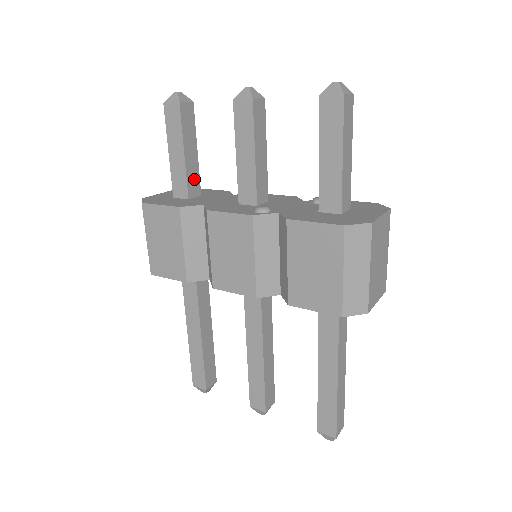
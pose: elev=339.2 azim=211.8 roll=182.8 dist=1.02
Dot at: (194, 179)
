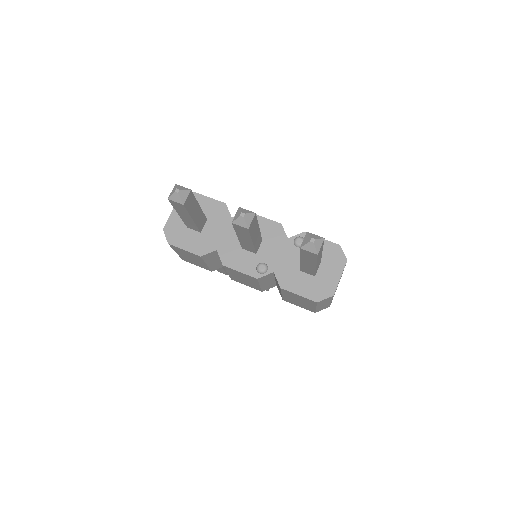
Dot at: (201, 220)
